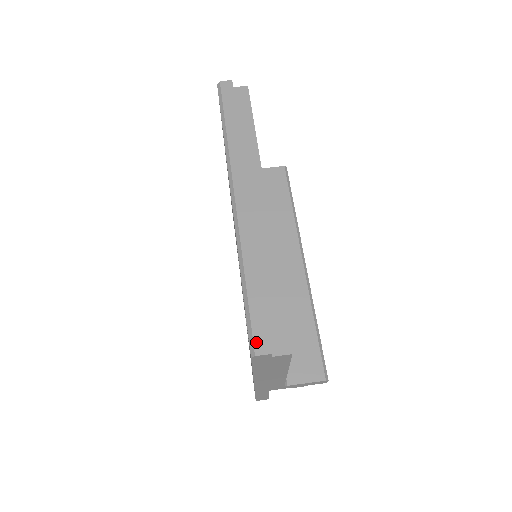
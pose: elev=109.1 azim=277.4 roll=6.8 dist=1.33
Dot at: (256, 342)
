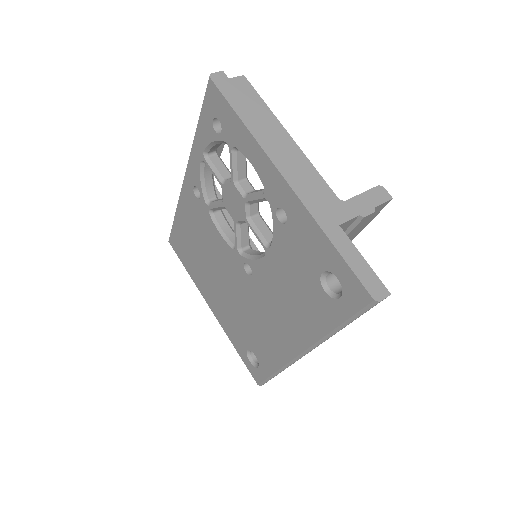
Dot at: occluded
